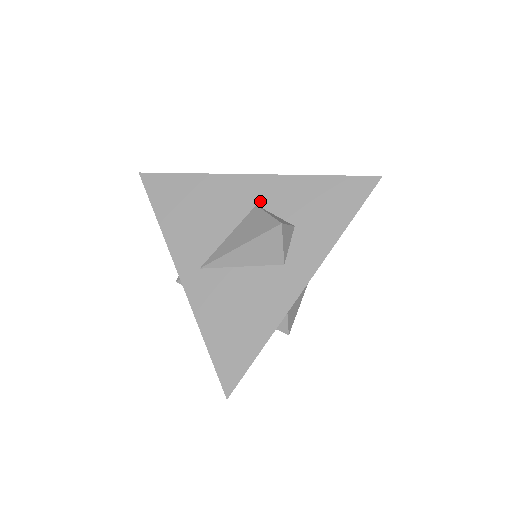
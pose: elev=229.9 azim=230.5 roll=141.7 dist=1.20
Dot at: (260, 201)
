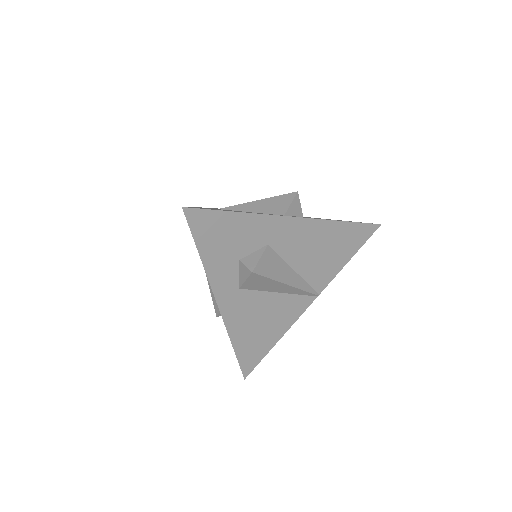
Dot at: occluded
